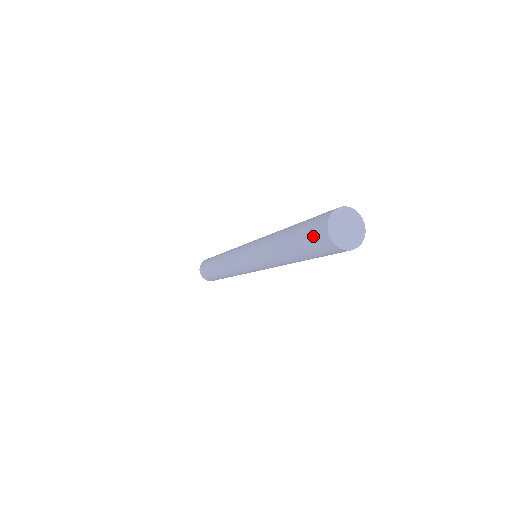
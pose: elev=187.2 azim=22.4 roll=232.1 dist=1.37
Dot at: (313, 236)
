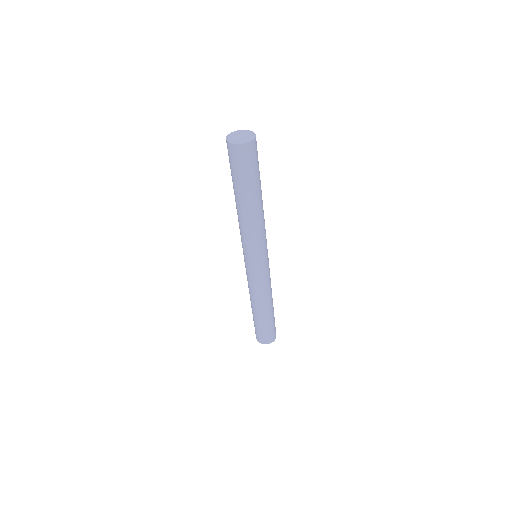
Dot at: occluded
